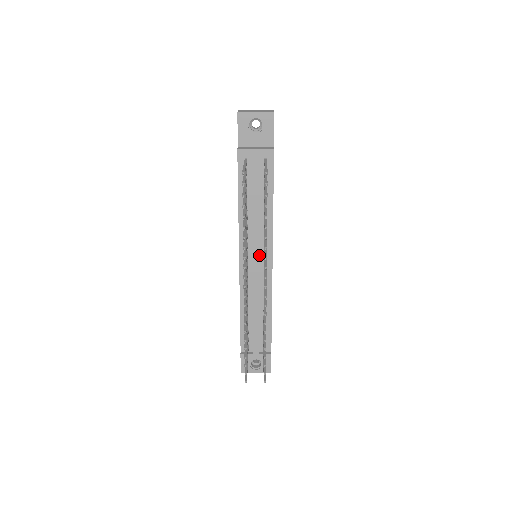
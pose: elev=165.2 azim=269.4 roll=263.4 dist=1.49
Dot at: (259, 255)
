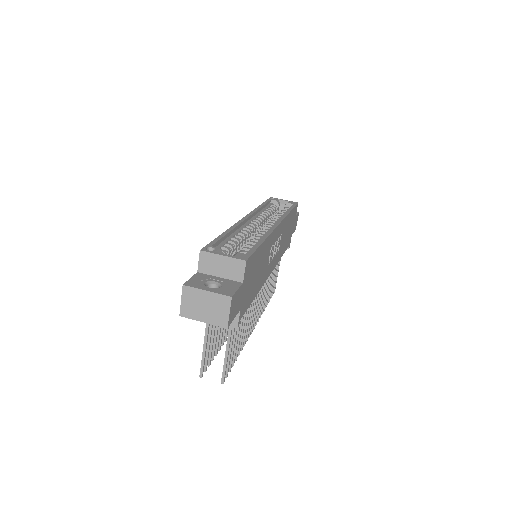
Dot at: occluded
